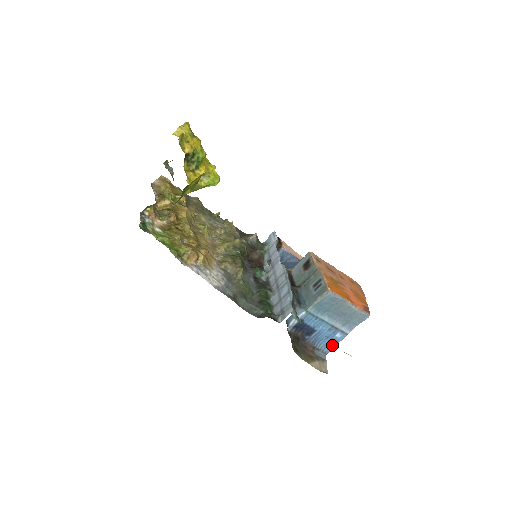
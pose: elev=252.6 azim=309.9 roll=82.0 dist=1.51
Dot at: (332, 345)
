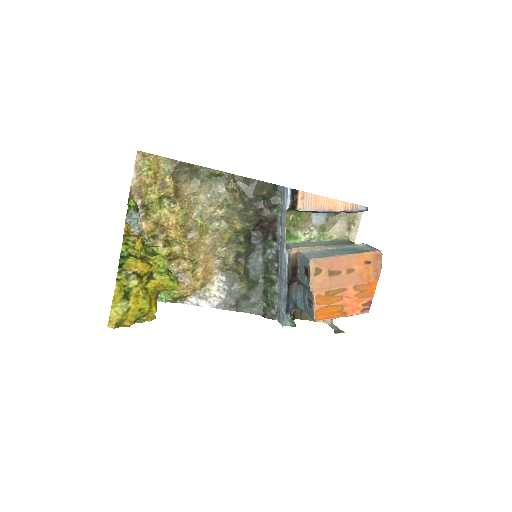
Dot at: occluded
